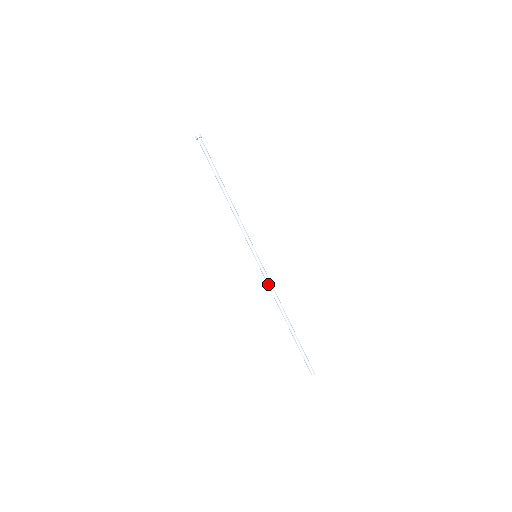
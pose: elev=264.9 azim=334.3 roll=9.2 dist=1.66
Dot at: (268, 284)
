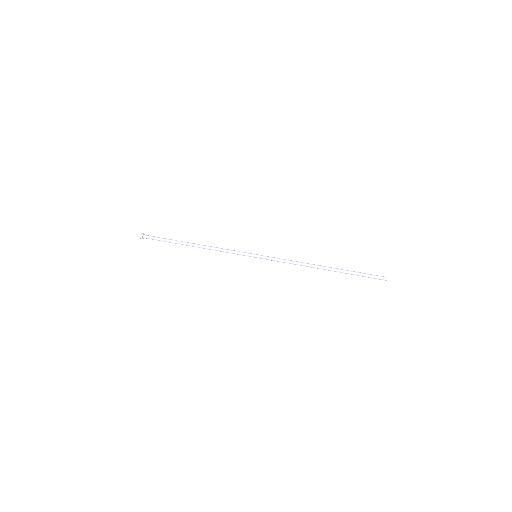
Dot at: (284, 260)
